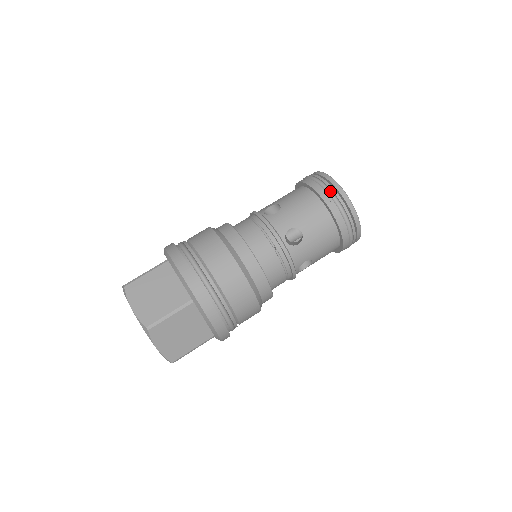
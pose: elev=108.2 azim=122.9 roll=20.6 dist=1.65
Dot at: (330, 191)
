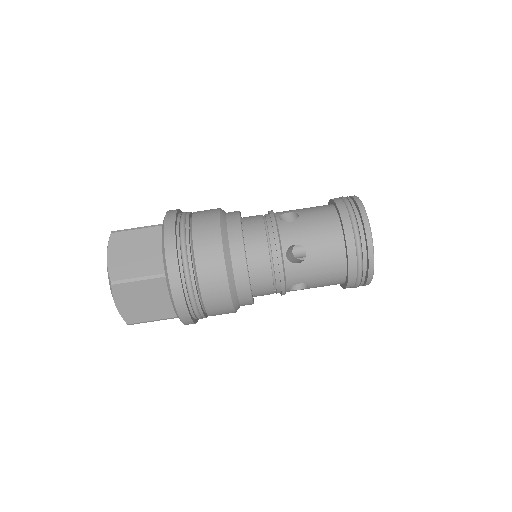
Dot at: (361, 272)
